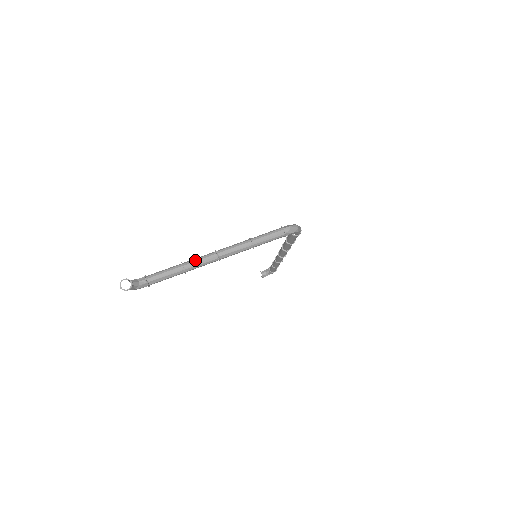
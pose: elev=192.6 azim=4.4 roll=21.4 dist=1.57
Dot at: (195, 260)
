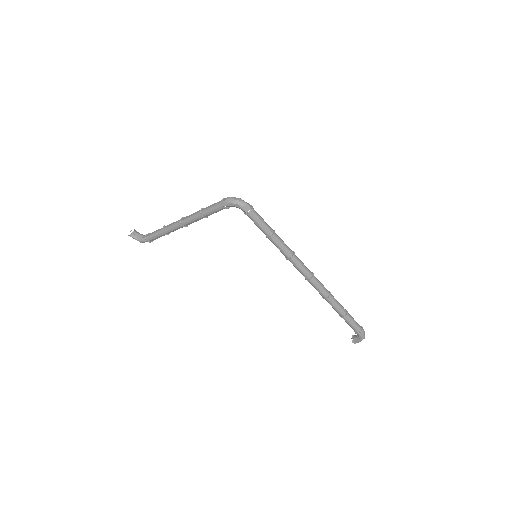
Dot at: (171, 223)
